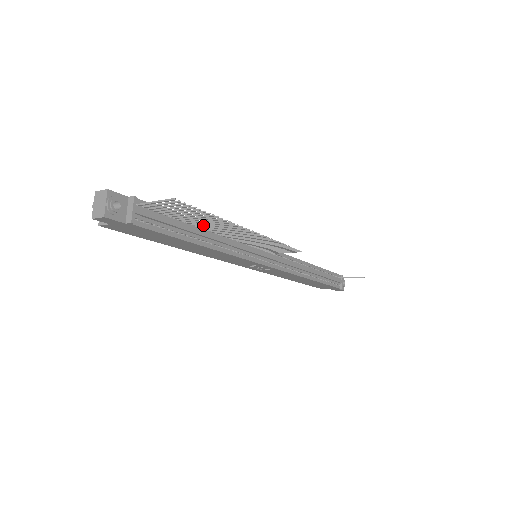
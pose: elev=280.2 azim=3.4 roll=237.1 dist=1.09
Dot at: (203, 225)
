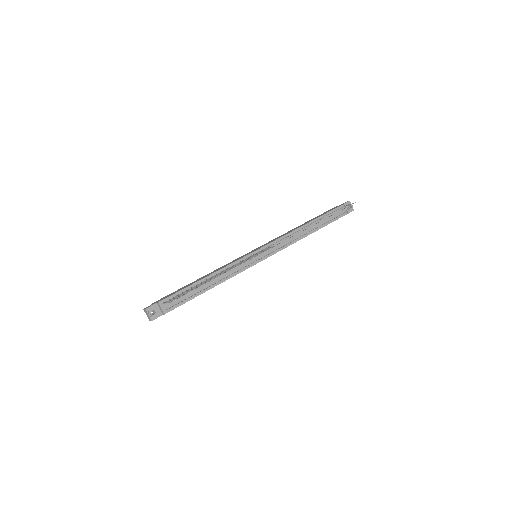
Dot at: occluded
